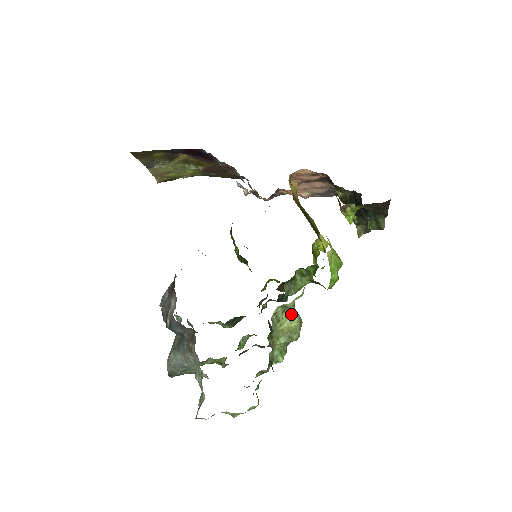
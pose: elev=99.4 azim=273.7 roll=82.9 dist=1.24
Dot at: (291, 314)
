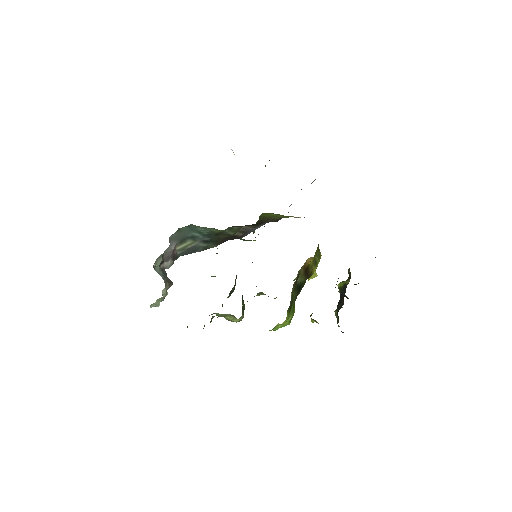
Dot at: (235, 318)
